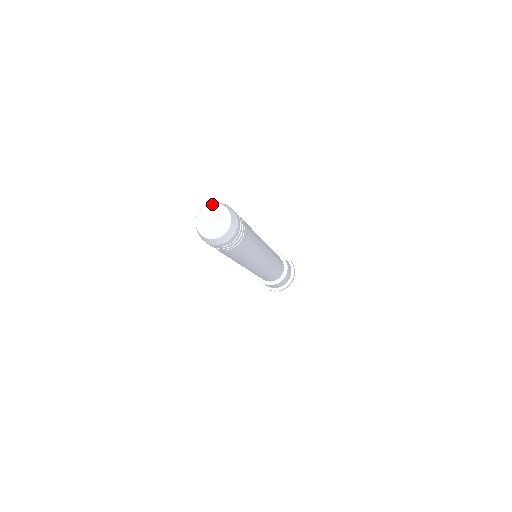
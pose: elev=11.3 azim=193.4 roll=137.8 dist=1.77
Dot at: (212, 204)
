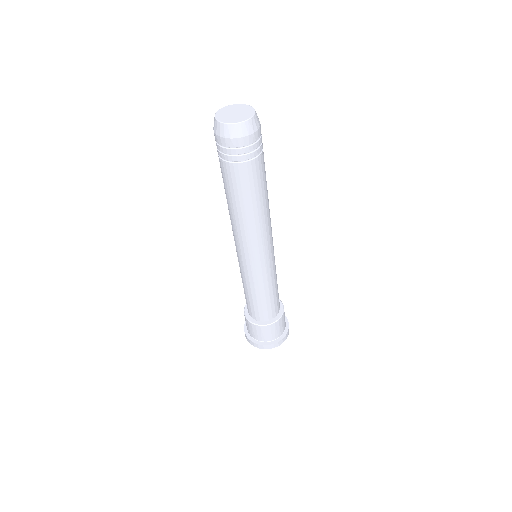
Dot at: (244, 104)
